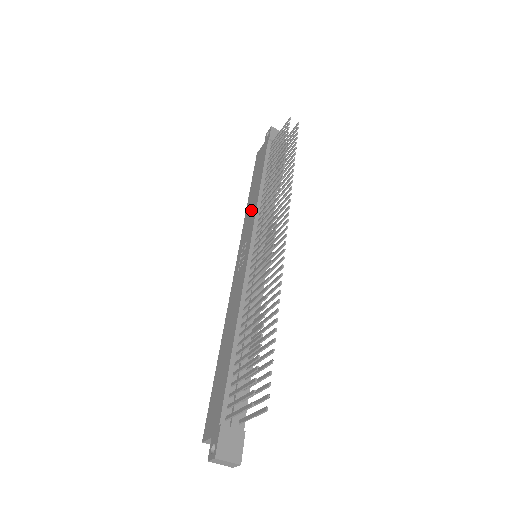
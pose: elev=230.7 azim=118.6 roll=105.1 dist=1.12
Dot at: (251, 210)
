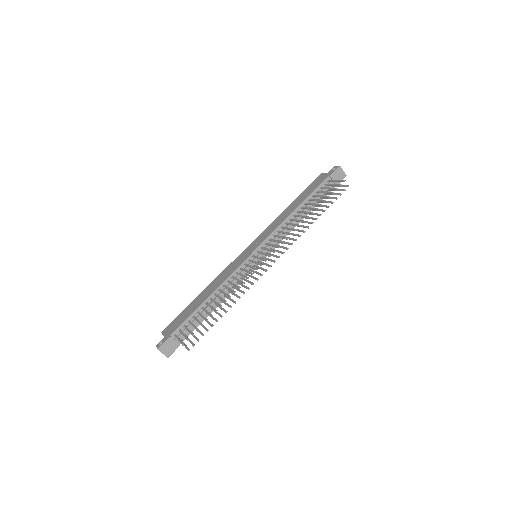
Dot at: (278, 222)
